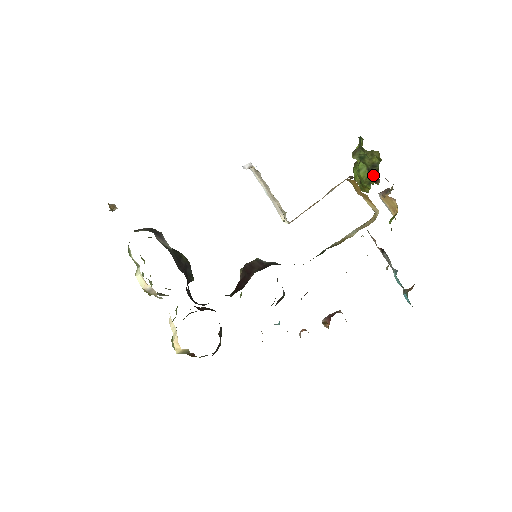
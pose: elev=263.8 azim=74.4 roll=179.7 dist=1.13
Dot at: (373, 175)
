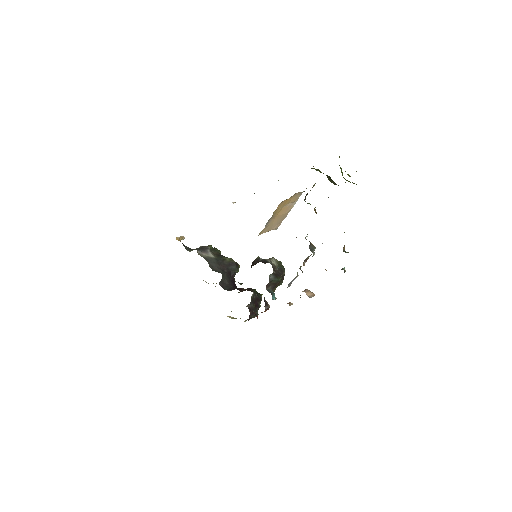
Dot at: (331, 181)
